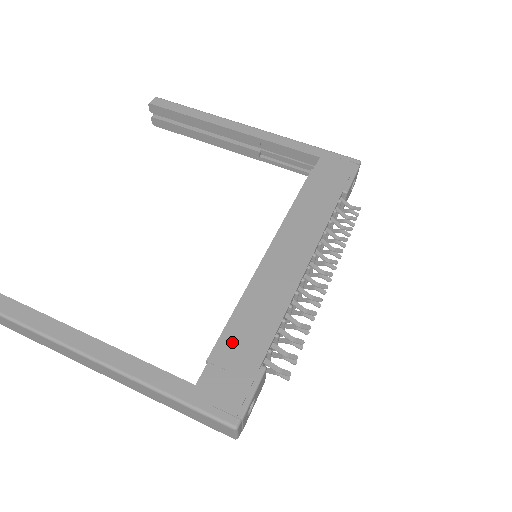
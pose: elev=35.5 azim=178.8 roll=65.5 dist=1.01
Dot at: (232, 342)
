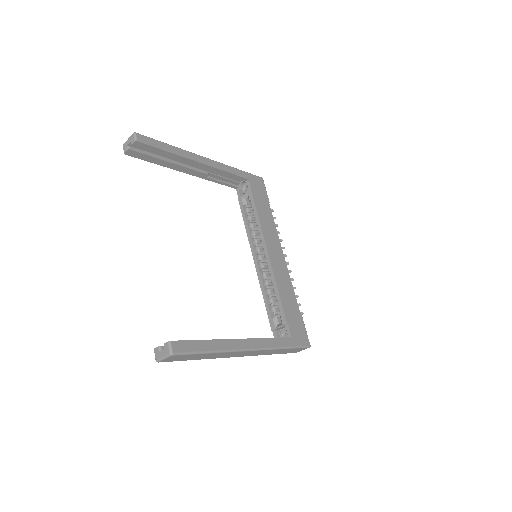
Dot at: (288, 310)
